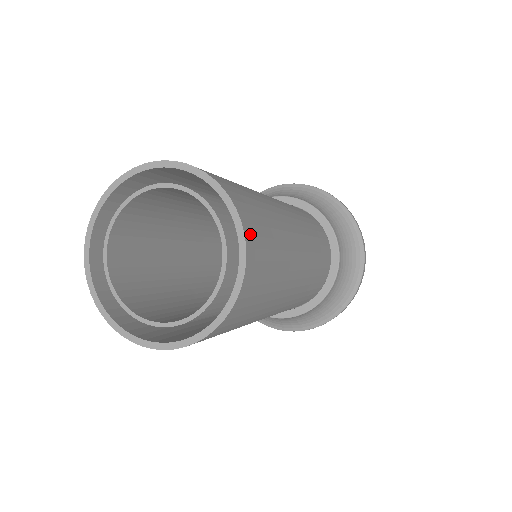
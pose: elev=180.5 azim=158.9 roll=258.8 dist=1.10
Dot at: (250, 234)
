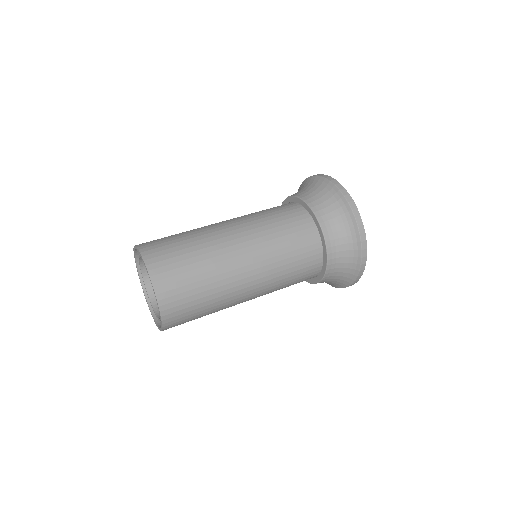
Dot at: (167, 309)
